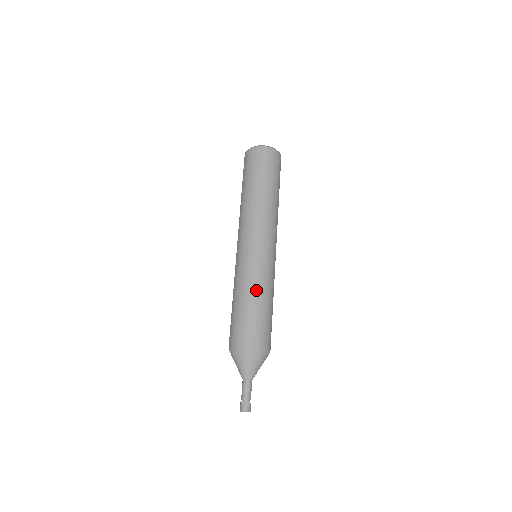
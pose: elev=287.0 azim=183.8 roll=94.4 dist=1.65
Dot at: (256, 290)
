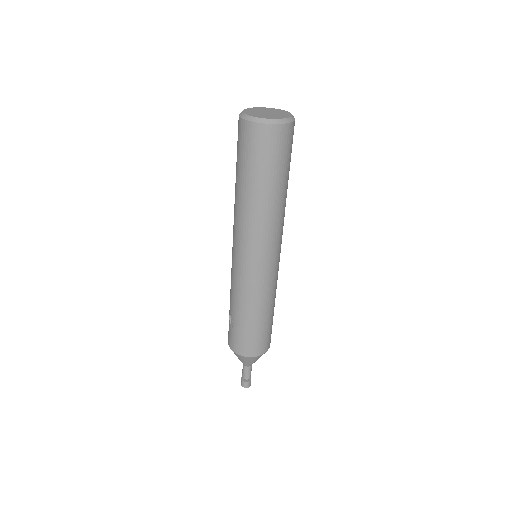
Dot at: (268, 306)
